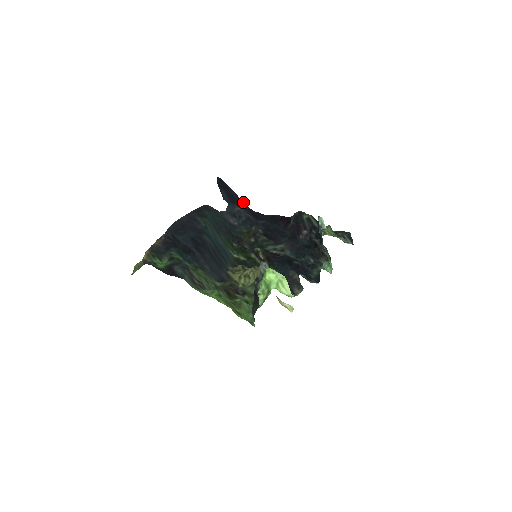
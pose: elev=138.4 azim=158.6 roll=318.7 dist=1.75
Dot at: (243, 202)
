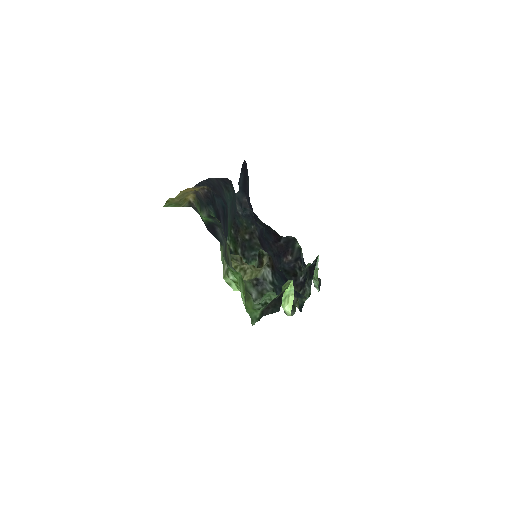
Dot at: occluded
